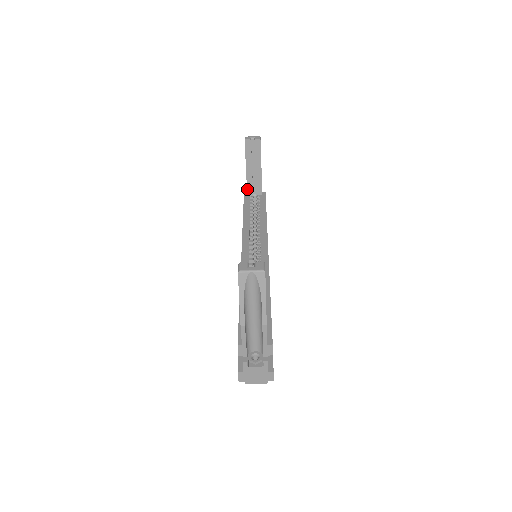
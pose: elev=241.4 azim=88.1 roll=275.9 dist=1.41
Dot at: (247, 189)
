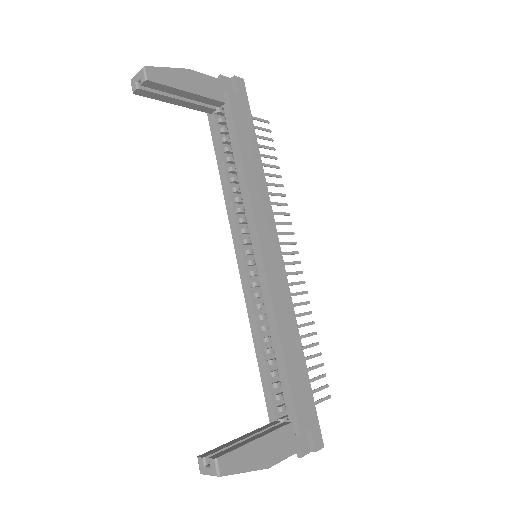
Dot at: (202, 111)
